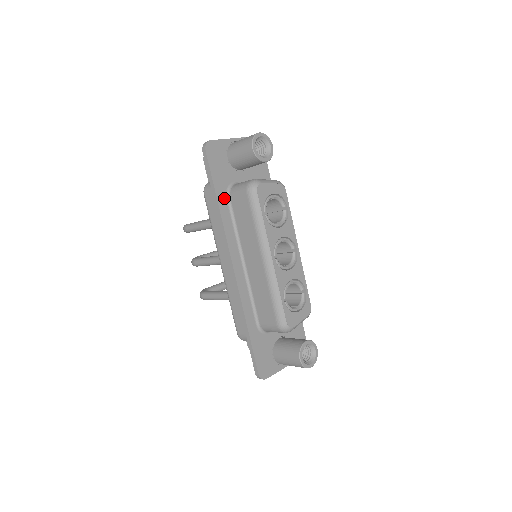
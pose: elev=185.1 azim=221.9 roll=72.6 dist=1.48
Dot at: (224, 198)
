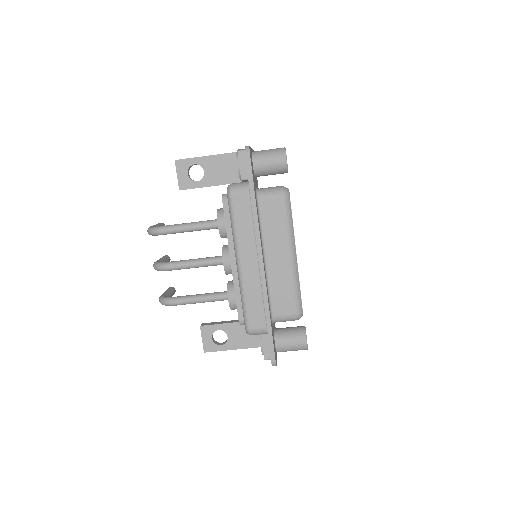
Dot at: (256, 200)
